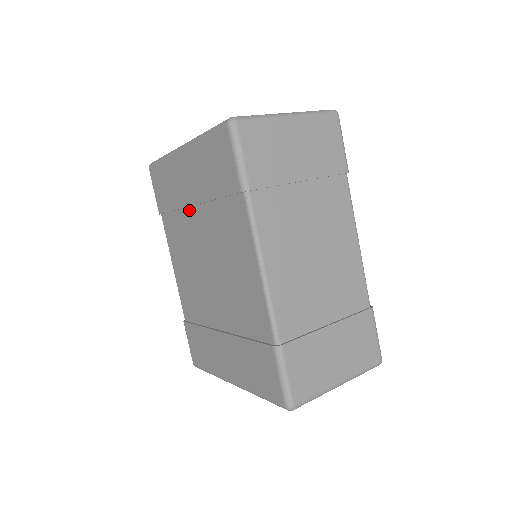
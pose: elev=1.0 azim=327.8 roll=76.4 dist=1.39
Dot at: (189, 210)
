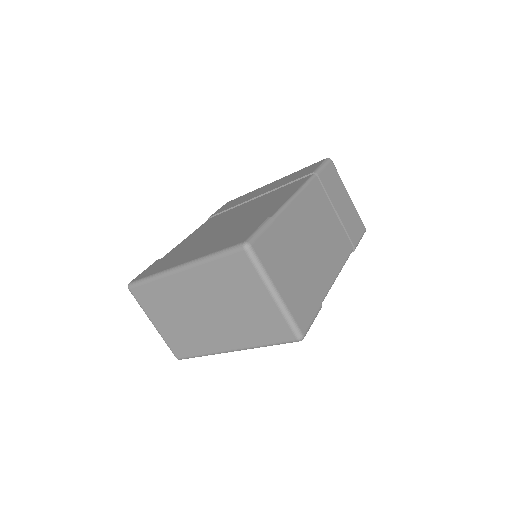
Dot at: (248, 202)
